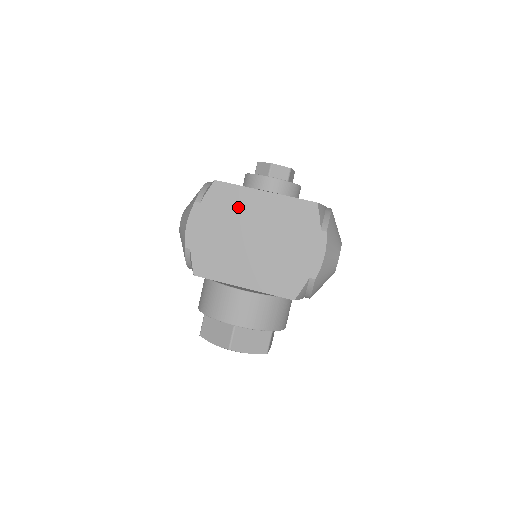
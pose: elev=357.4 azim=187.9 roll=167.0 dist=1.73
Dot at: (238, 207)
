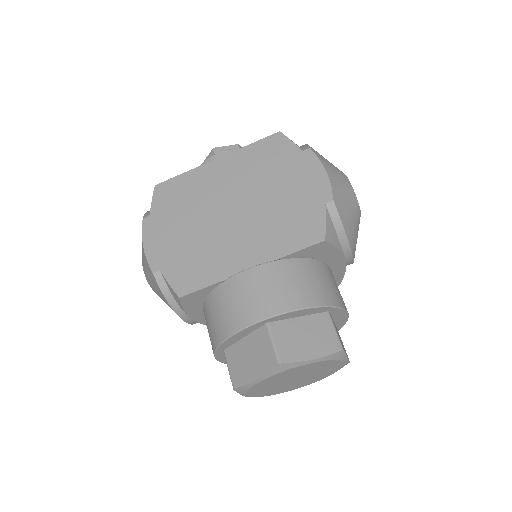
Dot at: (194, 192)
